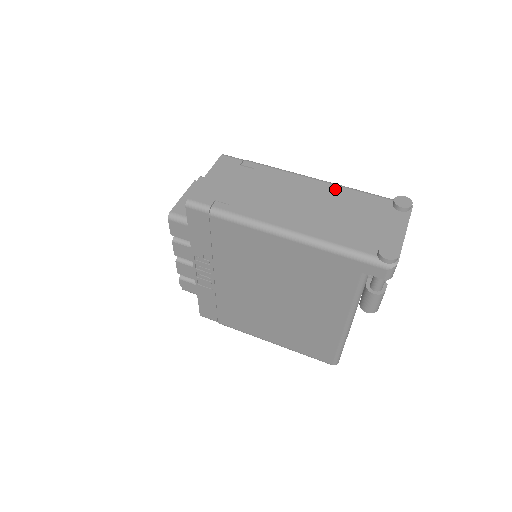
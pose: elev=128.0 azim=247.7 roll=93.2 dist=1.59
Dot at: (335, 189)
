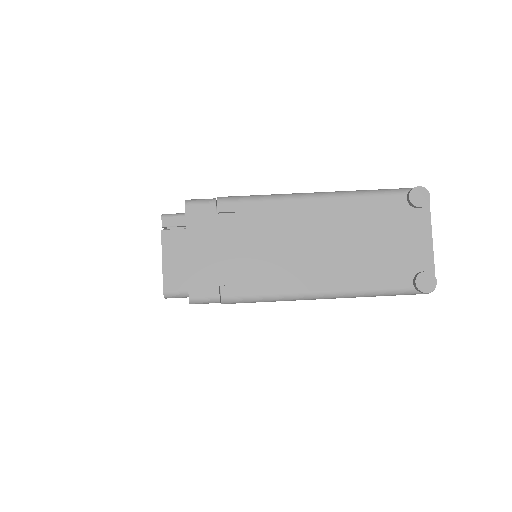
Dot at: (339, 205)
